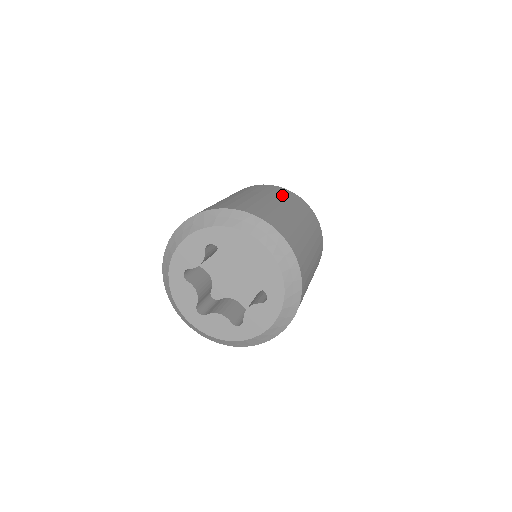
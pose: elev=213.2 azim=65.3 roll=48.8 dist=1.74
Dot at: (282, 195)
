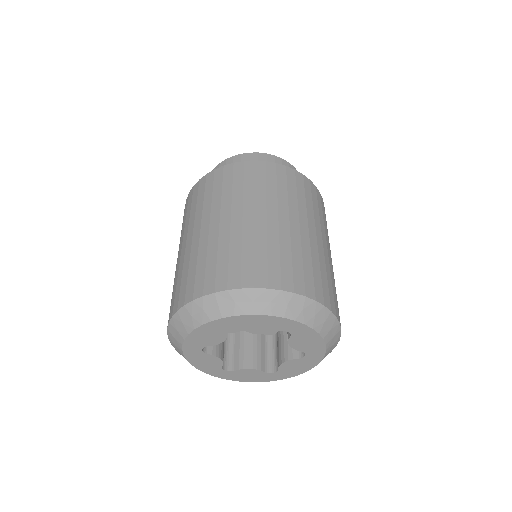
Dot at: (280, 189)
